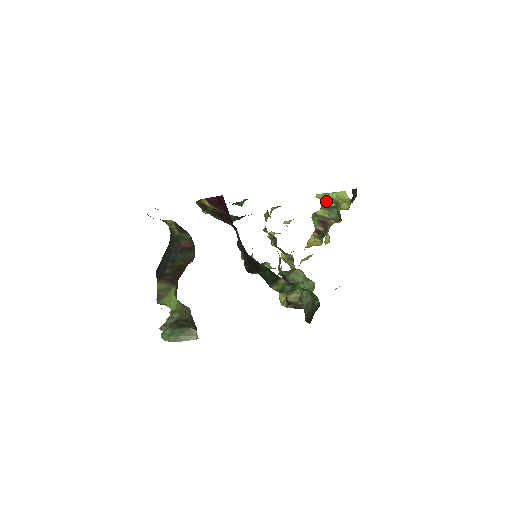
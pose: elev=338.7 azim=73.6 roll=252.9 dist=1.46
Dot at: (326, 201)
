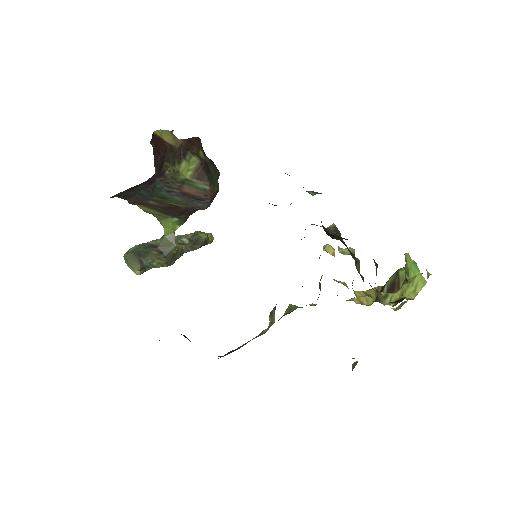
Dot at: (405, 270)
